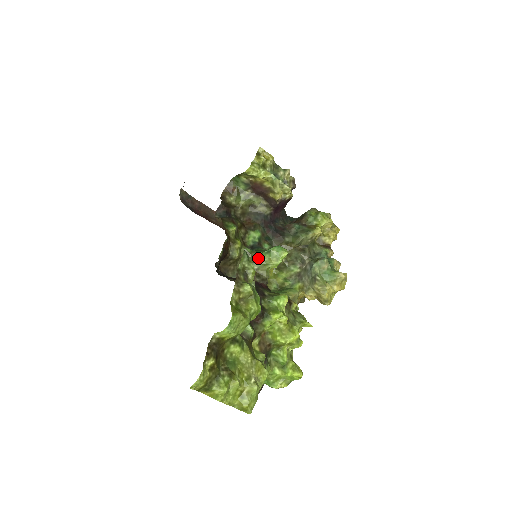
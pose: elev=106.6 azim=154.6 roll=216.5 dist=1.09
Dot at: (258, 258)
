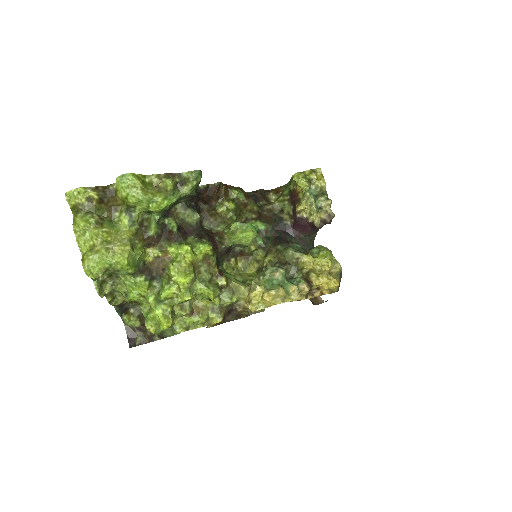
Dot at: (232, 224)
